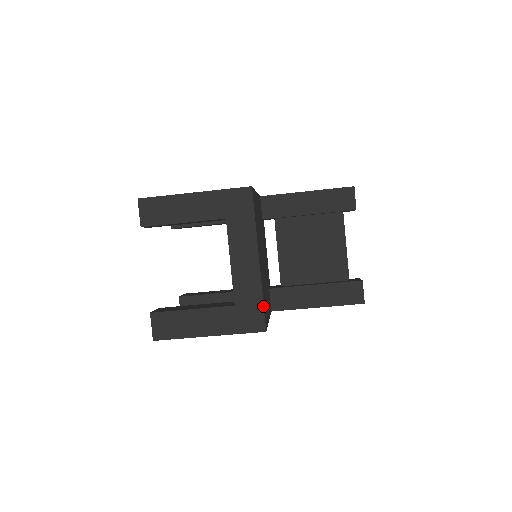
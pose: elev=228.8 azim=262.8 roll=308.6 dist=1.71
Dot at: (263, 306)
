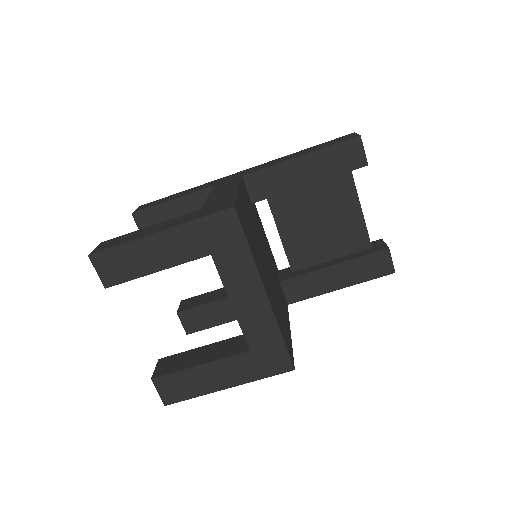
Dot at: (284, 344)
